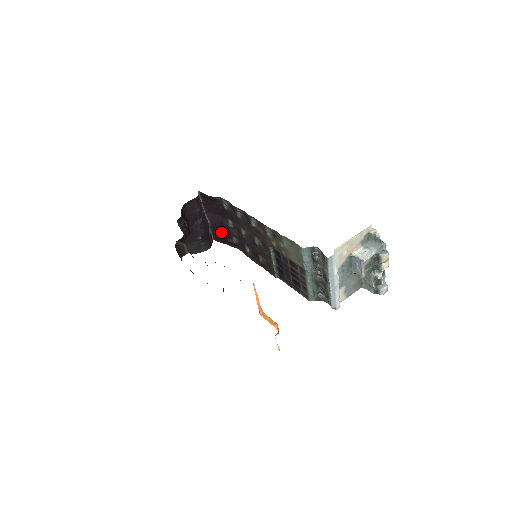
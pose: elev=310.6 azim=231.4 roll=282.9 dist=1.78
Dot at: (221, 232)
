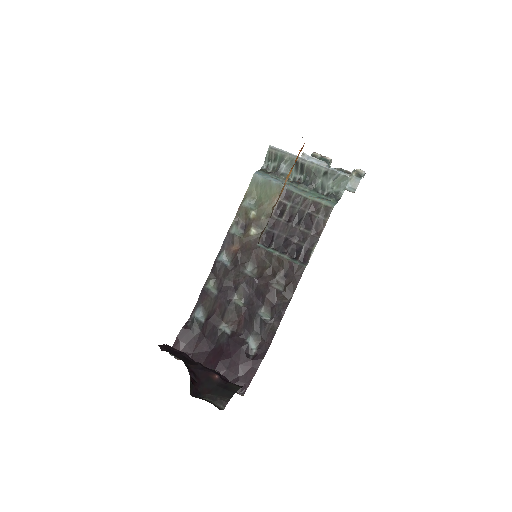
Dot at: (232, 358)
